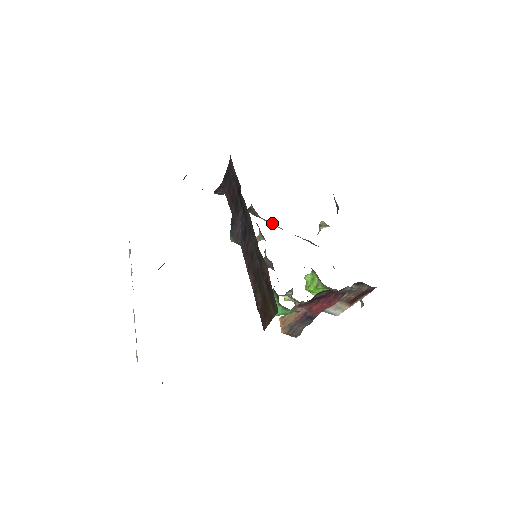
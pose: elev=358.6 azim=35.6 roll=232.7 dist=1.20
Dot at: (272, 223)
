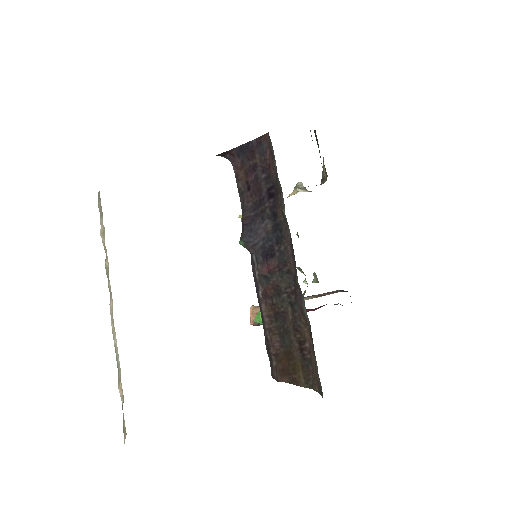
Dot at: occluded
